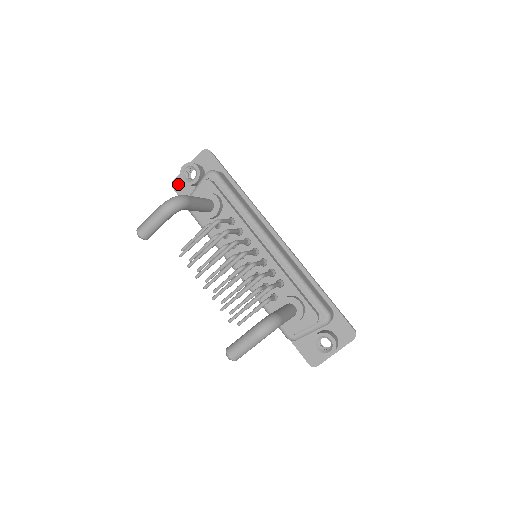
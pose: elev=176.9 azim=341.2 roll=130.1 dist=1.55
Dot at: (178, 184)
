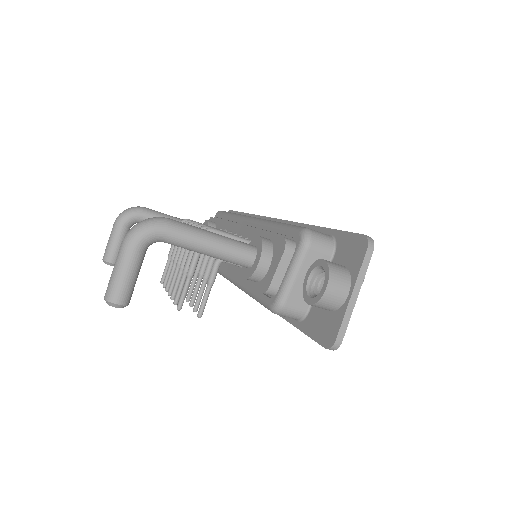
Dot at: occluded
